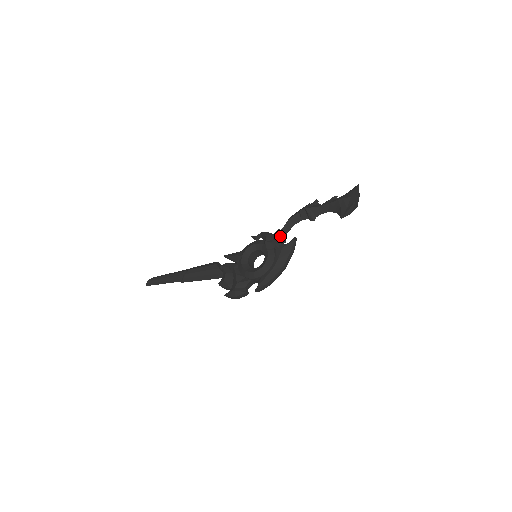
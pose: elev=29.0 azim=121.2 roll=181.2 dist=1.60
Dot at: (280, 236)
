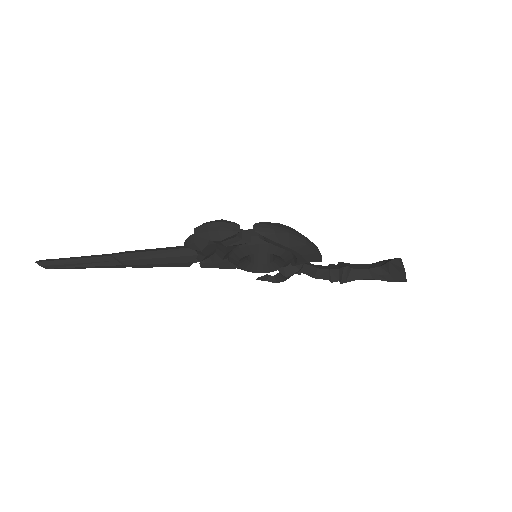
Dot at: occluded
